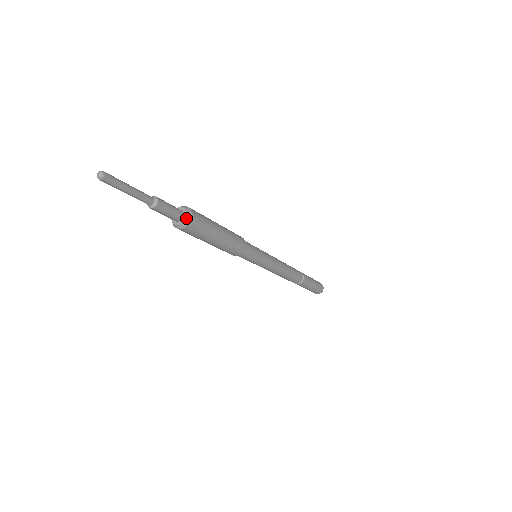
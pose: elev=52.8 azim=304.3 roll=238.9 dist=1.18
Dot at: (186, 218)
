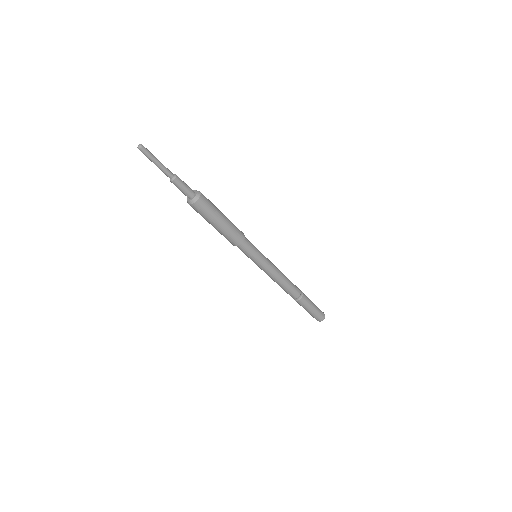
Dot at: (197, 193)
